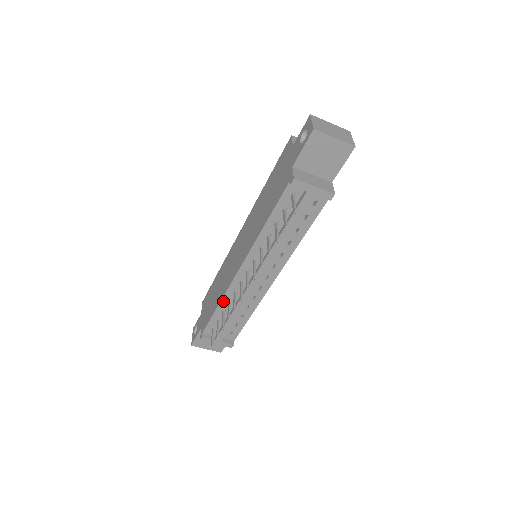
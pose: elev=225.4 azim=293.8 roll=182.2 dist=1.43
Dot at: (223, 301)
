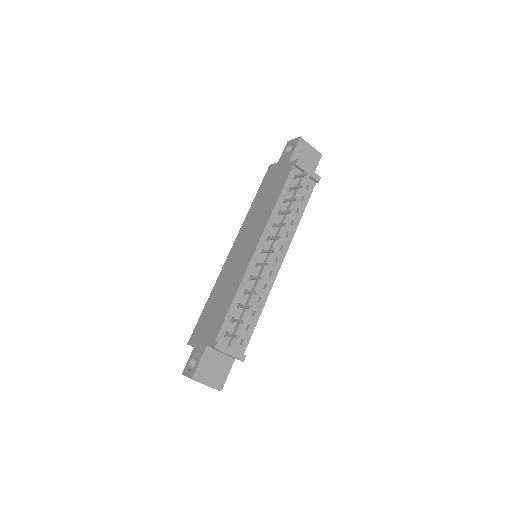
Dot at: (239, 290)
